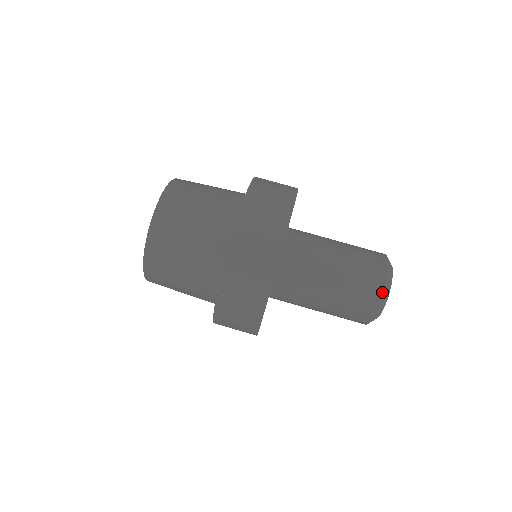
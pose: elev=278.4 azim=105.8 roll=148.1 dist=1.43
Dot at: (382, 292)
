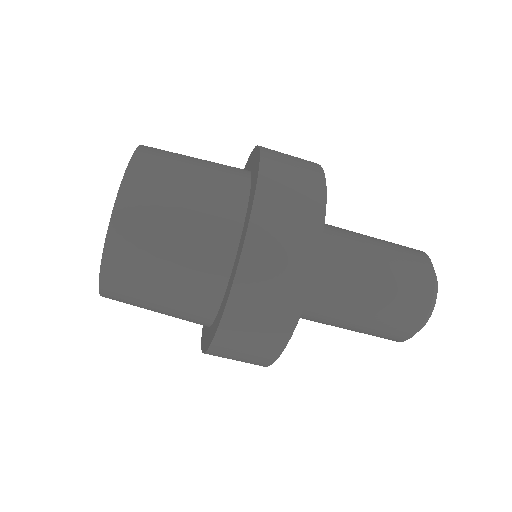
Dot at: (432, 292)
